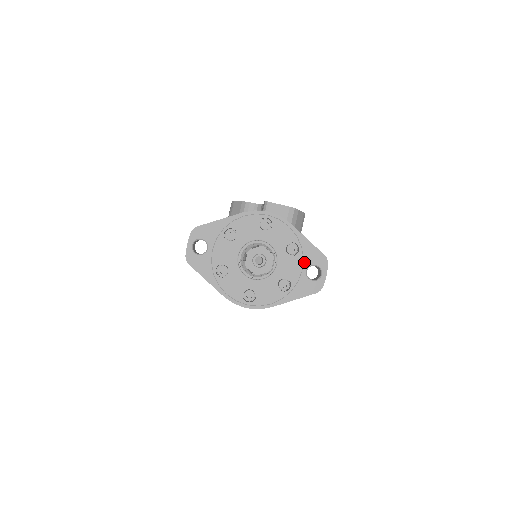
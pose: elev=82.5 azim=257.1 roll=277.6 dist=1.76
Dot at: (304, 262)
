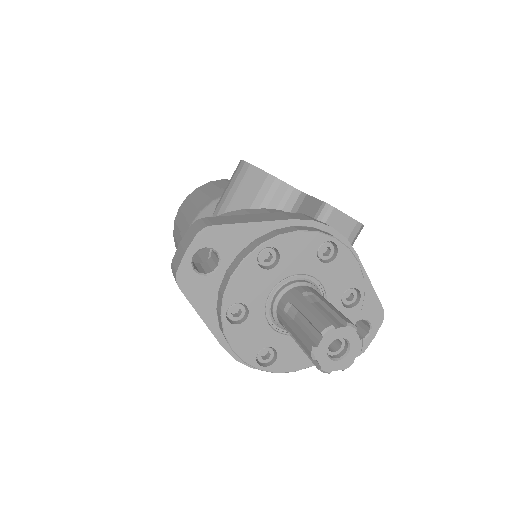
Dot at: occluded
